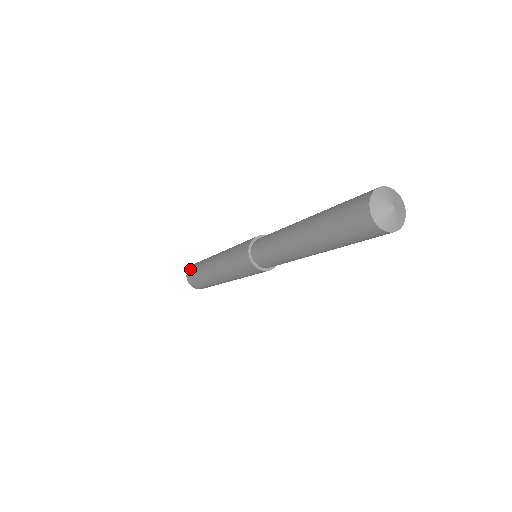
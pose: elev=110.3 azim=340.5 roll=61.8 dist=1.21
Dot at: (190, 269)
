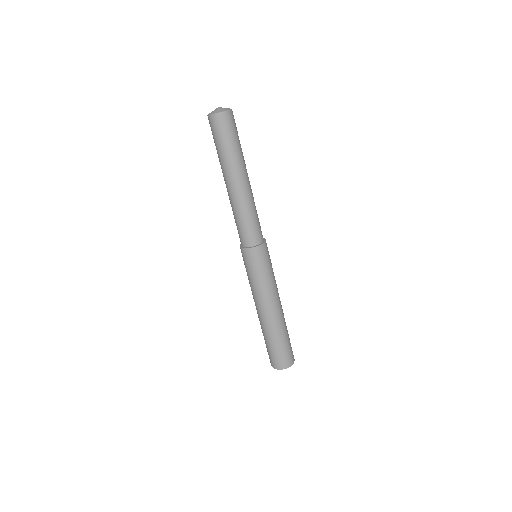
Dot at: occluded
